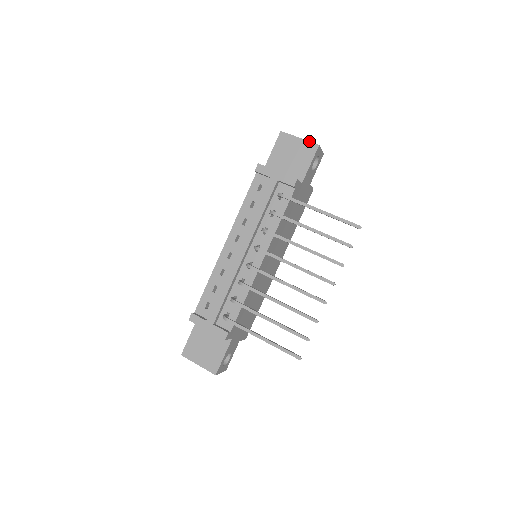
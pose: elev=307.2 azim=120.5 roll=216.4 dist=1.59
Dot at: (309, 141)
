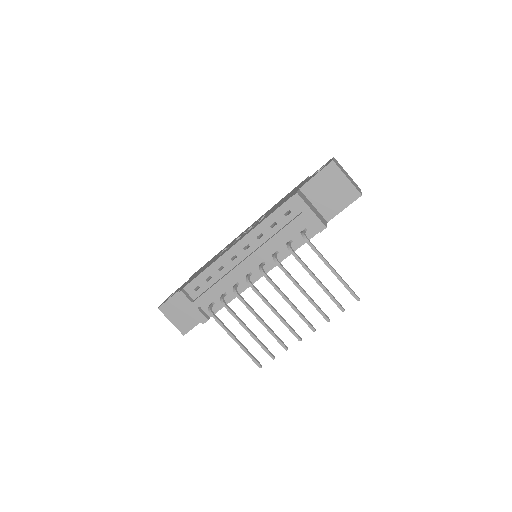
Dot at: (355, 186)
